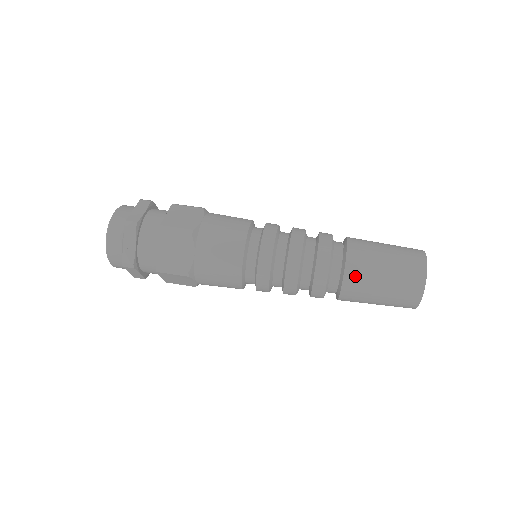
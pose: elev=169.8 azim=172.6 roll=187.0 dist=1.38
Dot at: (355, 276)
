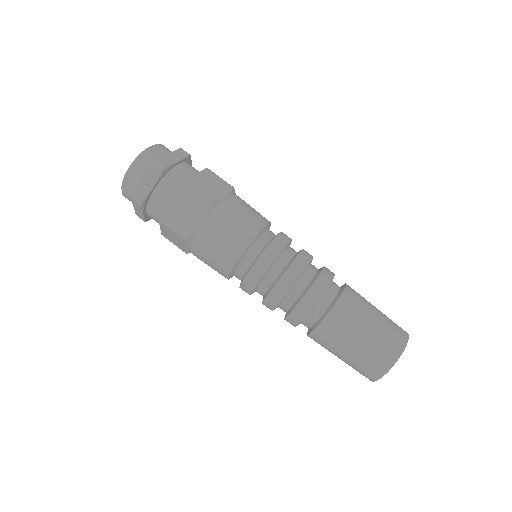
Dot at: (335, 323)
